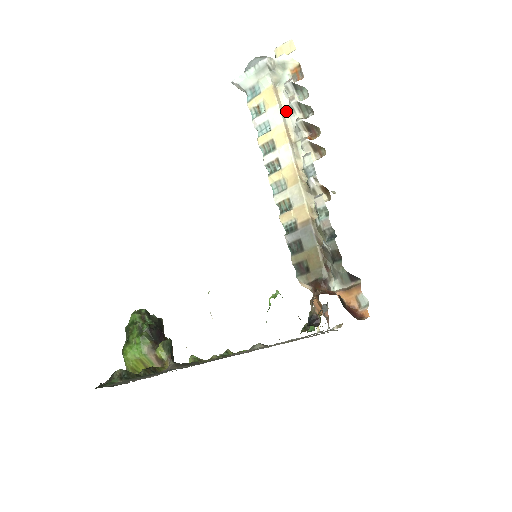
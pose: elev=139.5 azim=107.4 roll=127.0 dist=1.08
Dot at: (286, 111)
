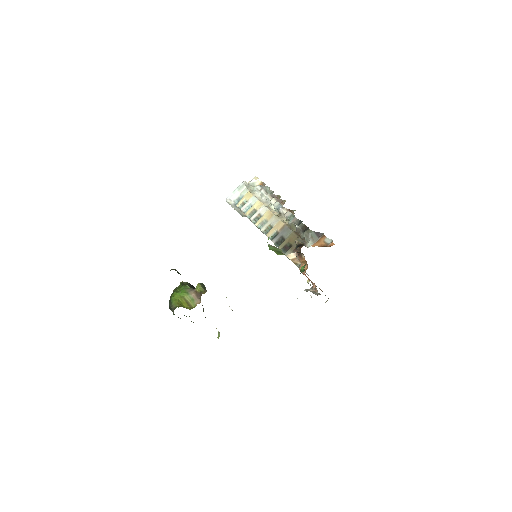
Dot at: (259, 199)
